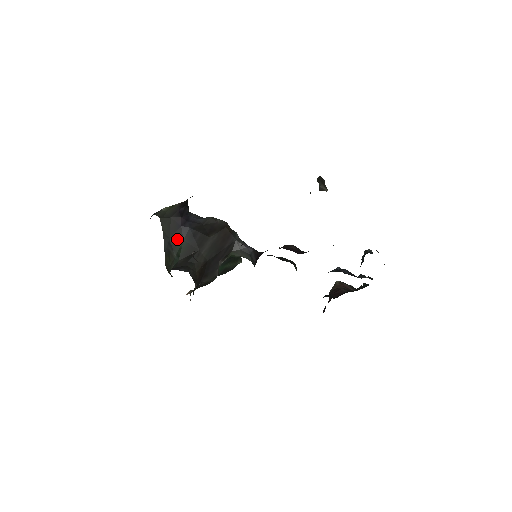
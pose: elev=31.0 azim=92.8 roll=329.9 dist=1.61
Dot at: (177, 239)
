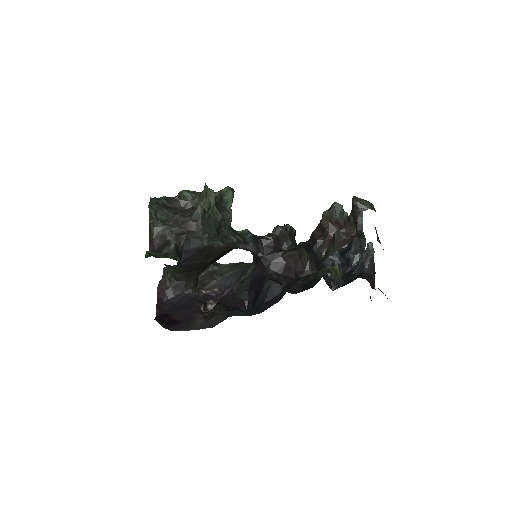
Dot at: occluded
